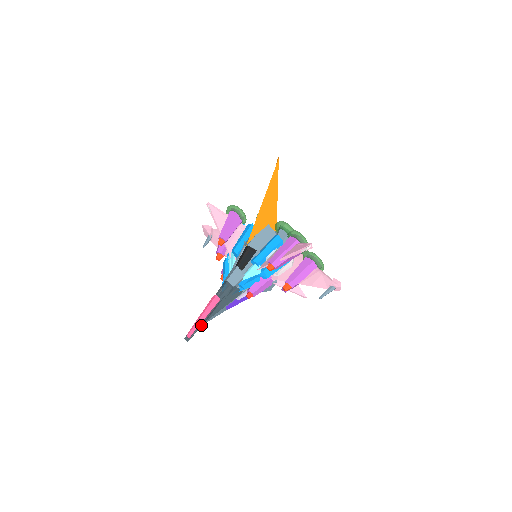
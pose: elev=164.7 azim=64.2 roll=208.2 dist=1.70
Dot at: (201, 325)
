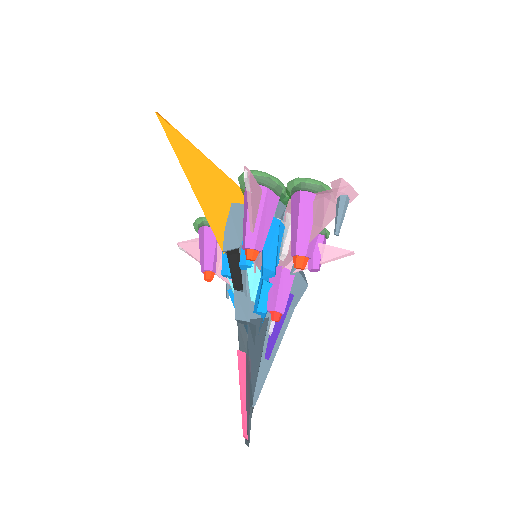
Dot at: (249, 409)
